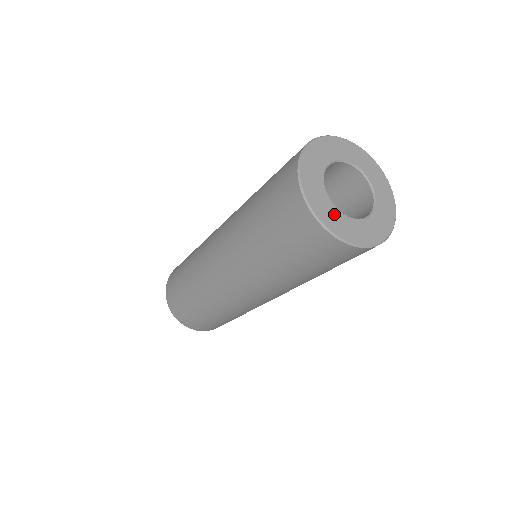
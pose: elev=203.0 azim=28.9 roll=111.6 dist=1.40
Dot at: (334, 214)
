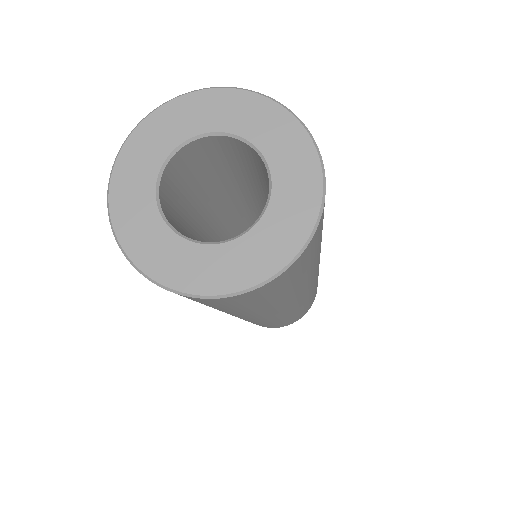
Dot at: (166, 245)
